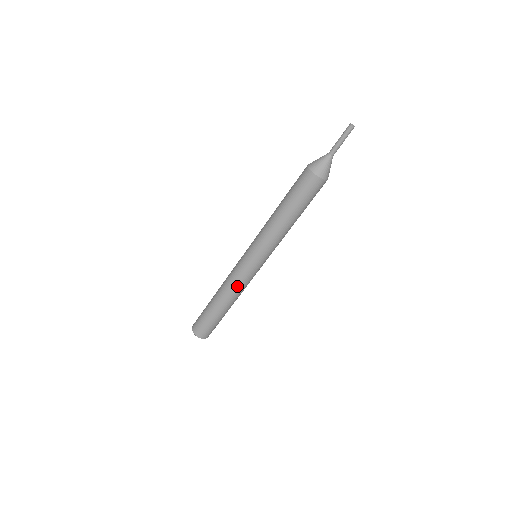
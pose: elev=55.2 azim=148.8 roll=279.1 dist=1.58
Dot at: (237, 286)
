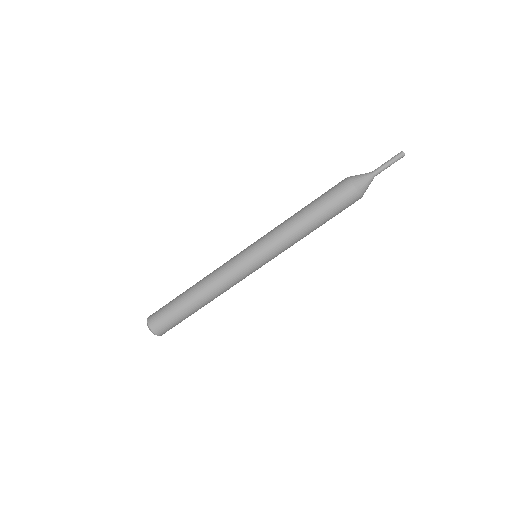
Dot at: (223, 281)
